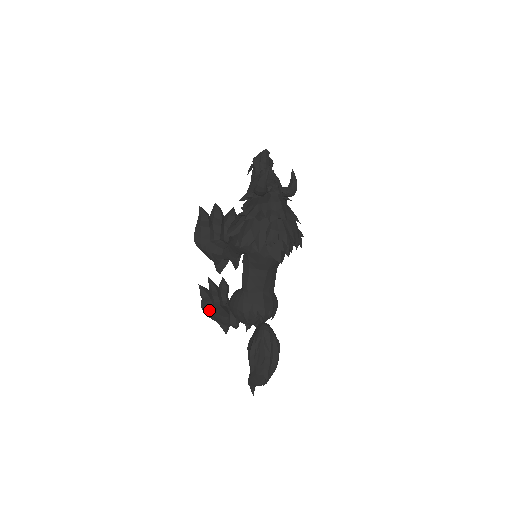
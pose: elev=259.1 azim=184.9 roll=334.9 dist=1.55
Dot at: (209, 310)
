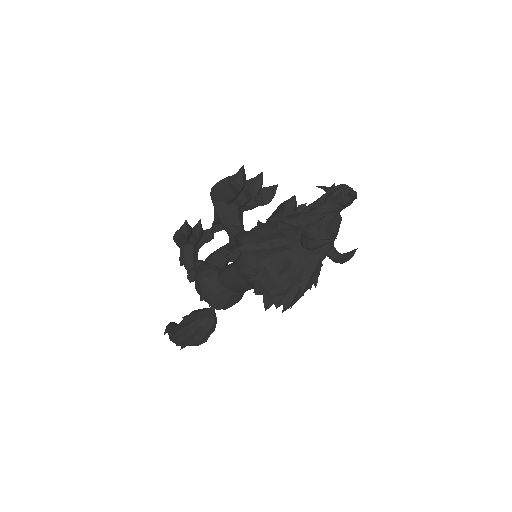
Dot at: (179, 242)
